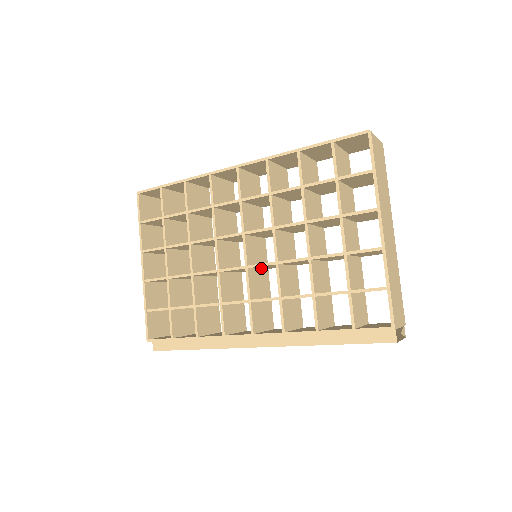
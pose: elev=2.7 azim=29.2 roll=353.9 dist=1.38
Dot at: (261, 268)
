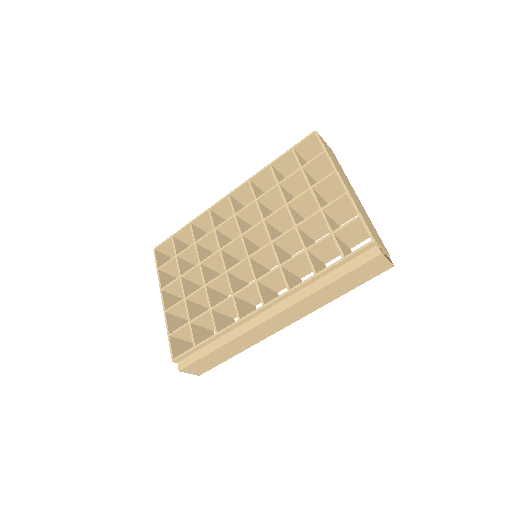
Dot at: (262, 264)
